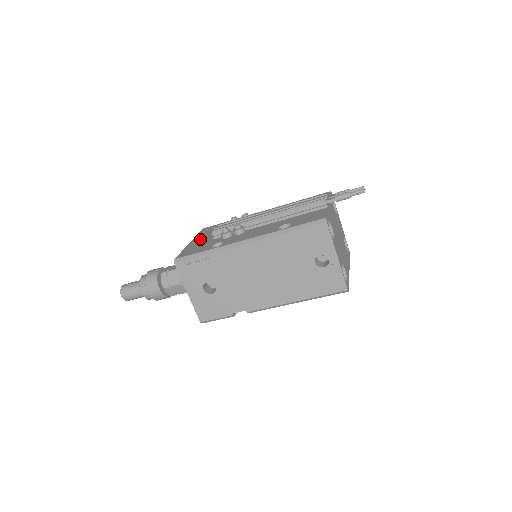
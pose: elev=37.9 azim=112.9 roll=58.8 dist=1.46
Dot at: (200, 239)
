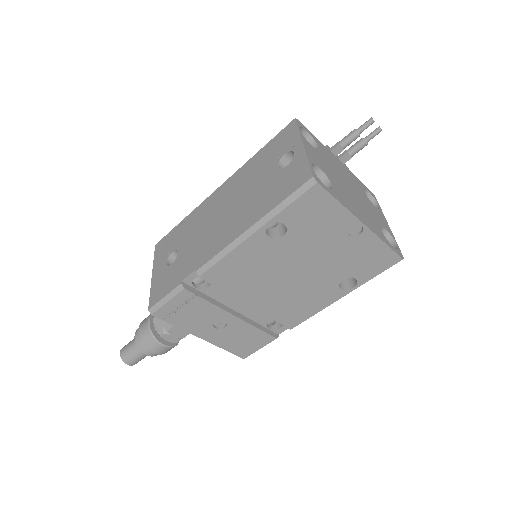
Dot at: occluded
